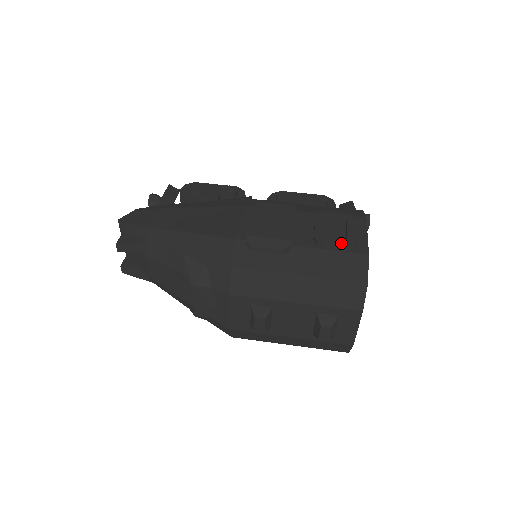
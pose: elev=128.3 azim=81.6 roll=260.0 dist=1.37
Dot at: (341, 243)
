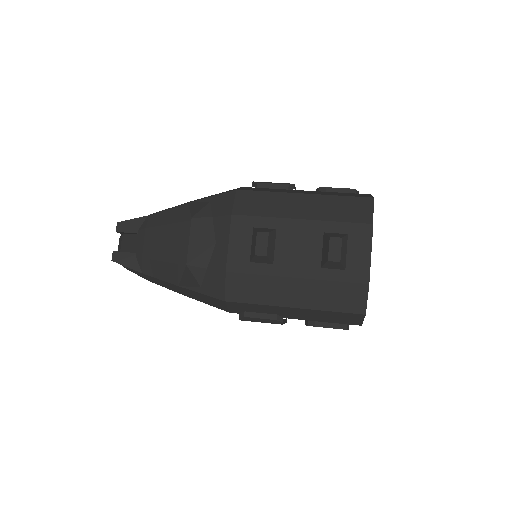
Dot at: (342, 189)
